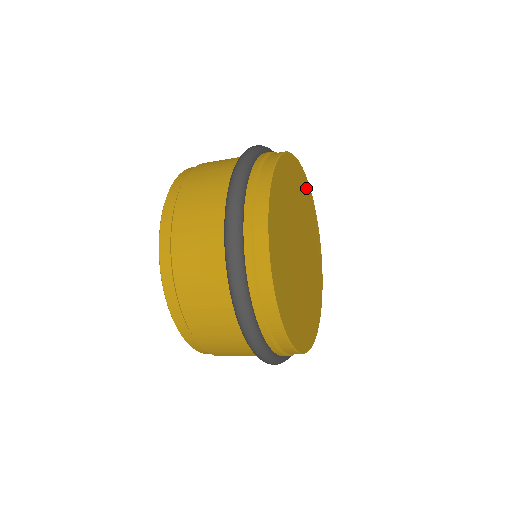
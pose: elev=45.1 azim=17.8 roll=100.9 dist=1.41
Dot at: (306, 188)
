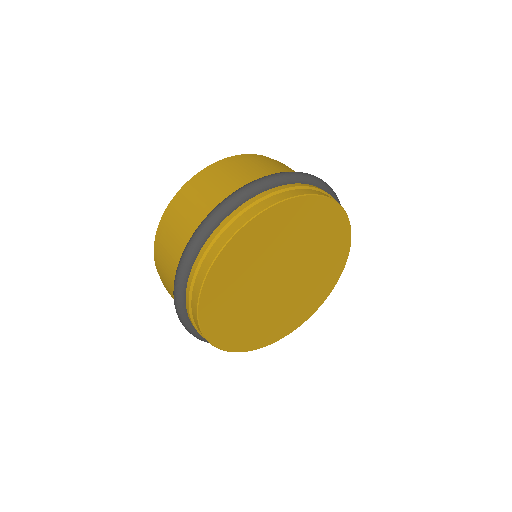
Dot at: (339, 225)
